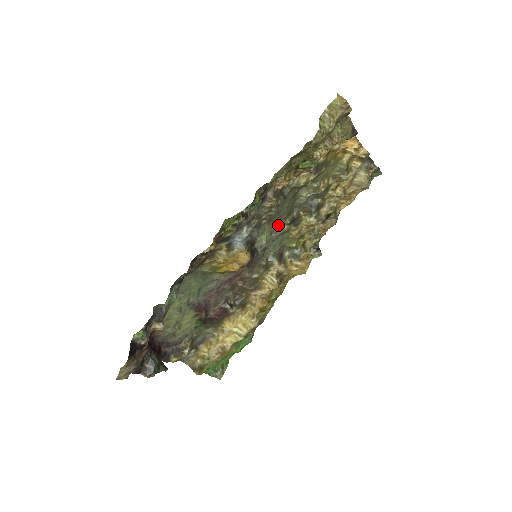
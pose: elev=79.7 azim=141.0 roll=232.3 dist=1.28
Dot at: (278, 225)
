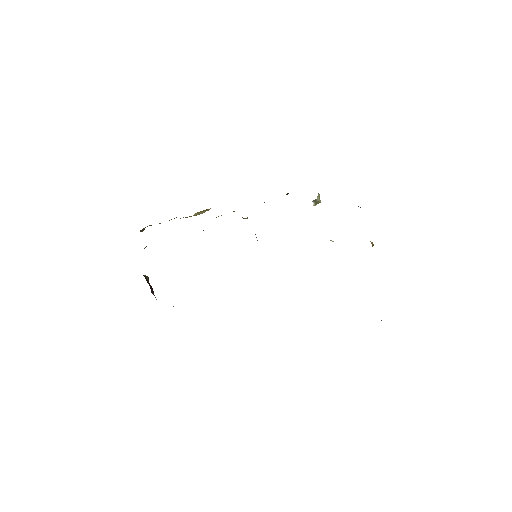
Dot at: occluded
